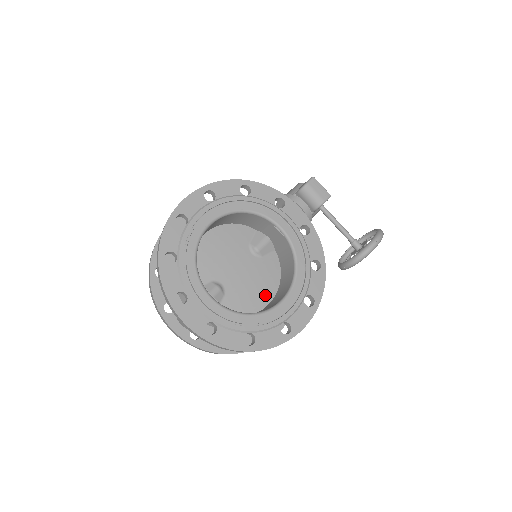
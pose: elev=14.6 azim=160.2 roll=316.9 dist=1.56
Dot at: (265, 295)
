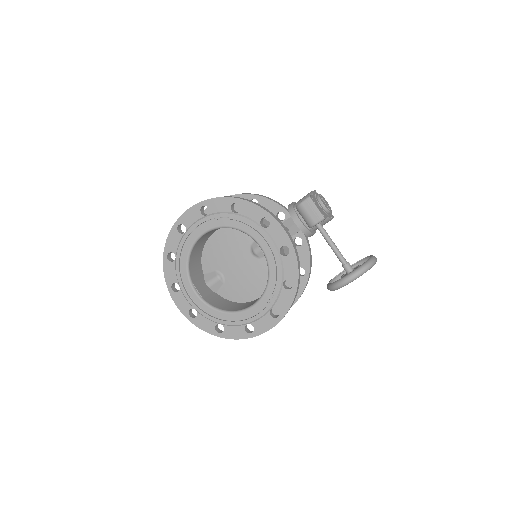
Dot at: (257, 290)
